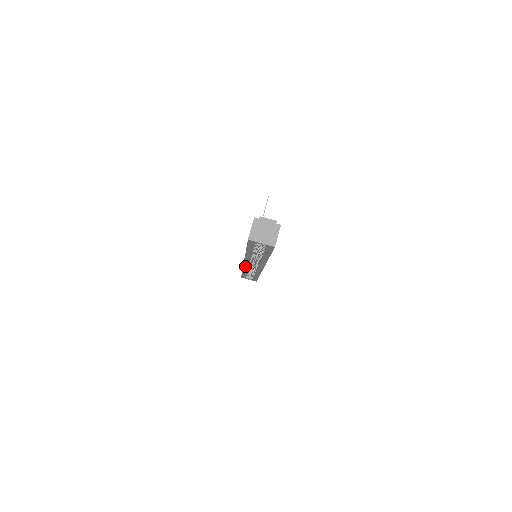
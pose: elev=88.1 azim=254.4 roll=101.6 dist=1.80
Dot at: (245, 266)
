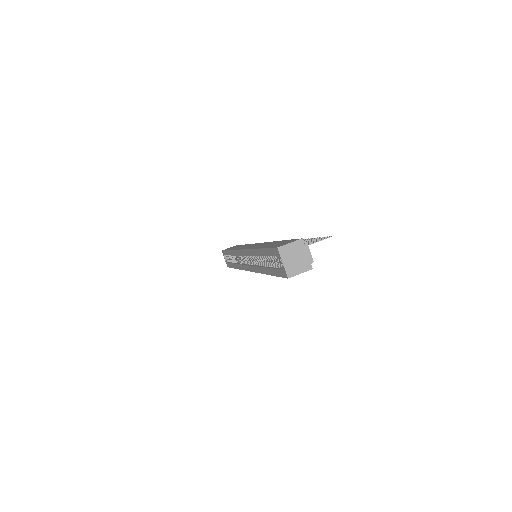
Dot at: (239, 252)
